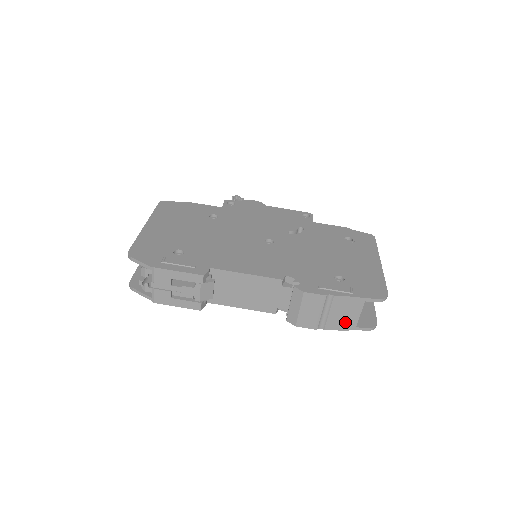
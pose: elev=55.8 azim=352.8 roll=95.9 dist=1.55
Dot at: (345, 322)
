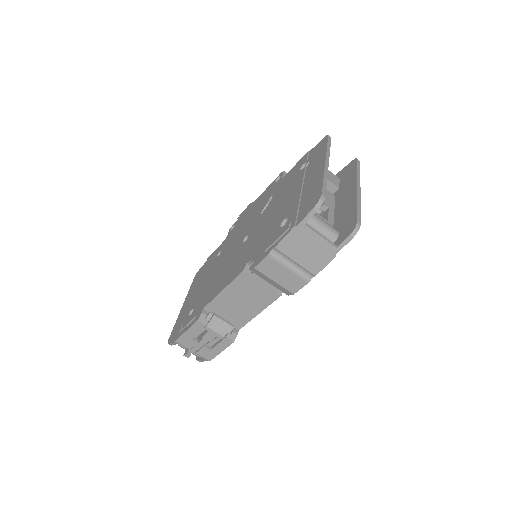
Dot at: (320, 254)
